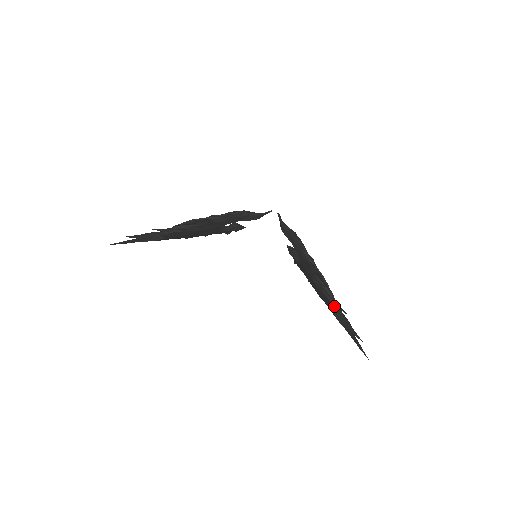
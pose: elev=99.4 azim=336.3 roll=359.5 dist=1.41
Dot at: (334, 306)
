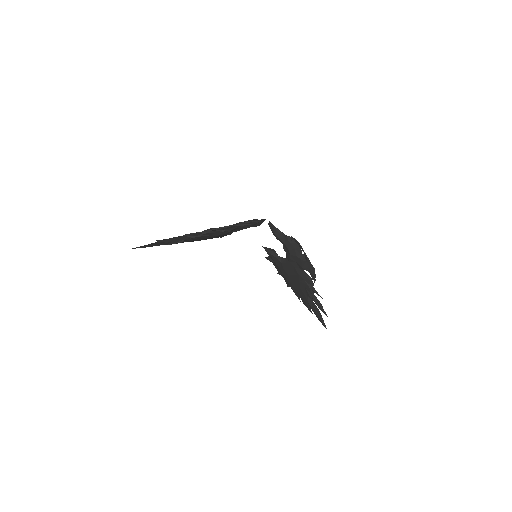
Dot at: (312, 292)
